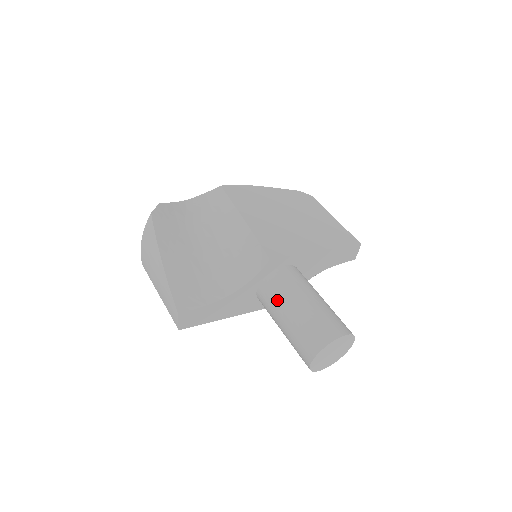
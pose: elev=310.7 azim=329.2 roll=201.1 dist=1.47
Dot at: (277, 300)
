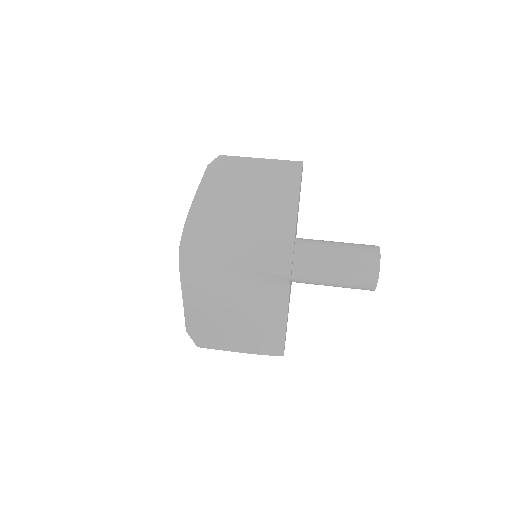
Dot at: (316, 282)
